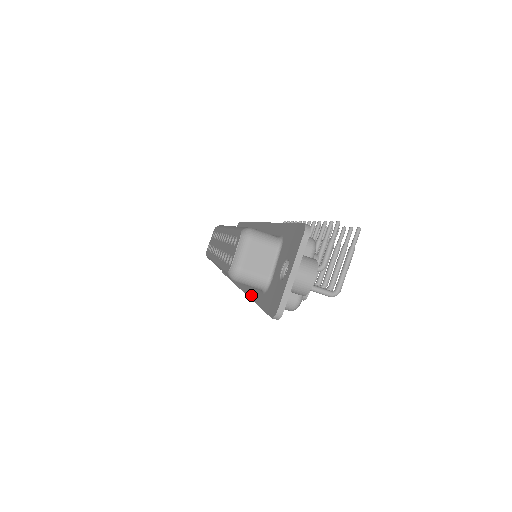
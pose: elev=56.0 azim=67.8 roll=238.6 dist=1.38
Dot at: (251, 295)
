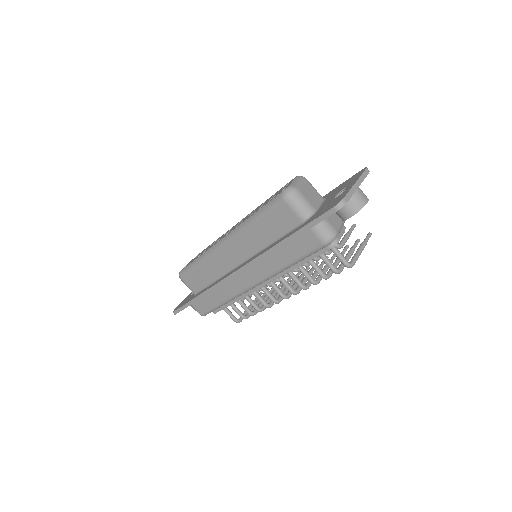
Dot at: (273, 245)
